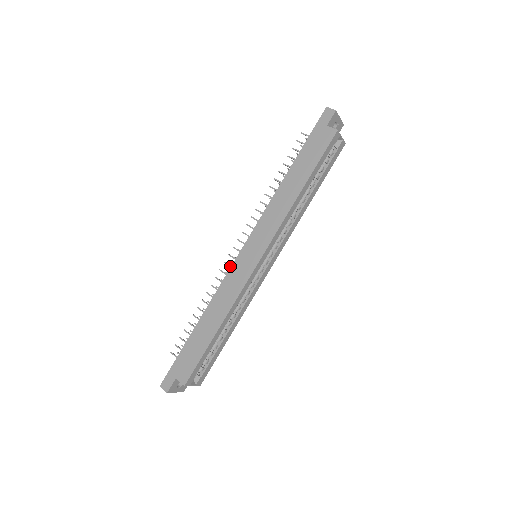
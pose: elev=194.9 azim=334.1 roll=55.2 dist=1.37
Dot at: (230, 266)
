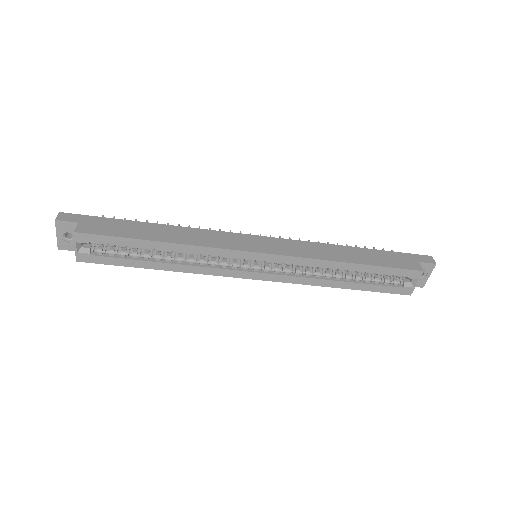
Dot at: occluded
